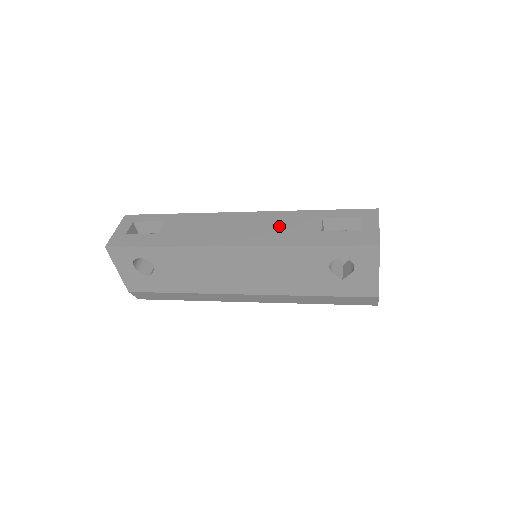
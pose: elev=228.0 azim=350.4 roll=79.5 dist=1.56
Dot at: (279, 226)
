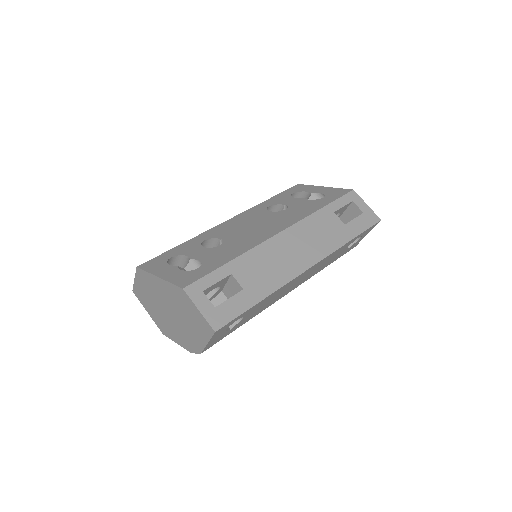
Dot at: (318, 233)
